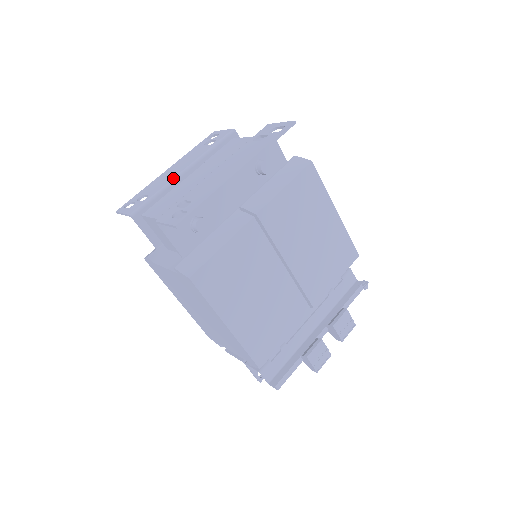
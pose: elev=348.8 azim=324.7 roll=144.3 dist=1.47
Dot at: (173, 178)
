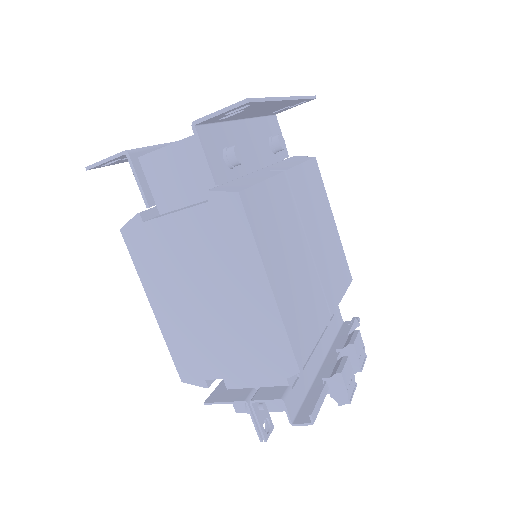
Dot at: (170, 142)
